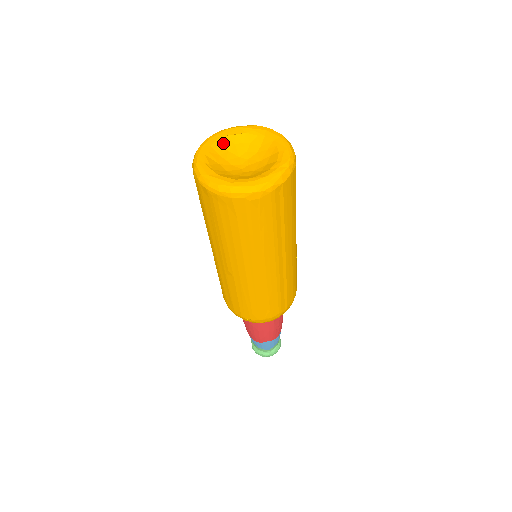
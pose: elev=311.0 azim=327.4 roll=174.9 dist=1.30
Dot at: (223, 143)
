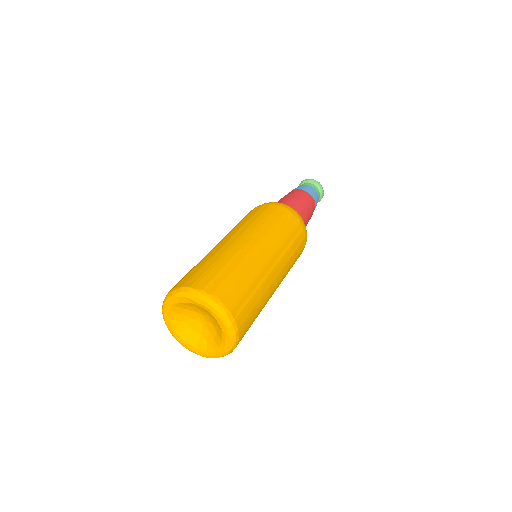
Dot at: (179, 306)
